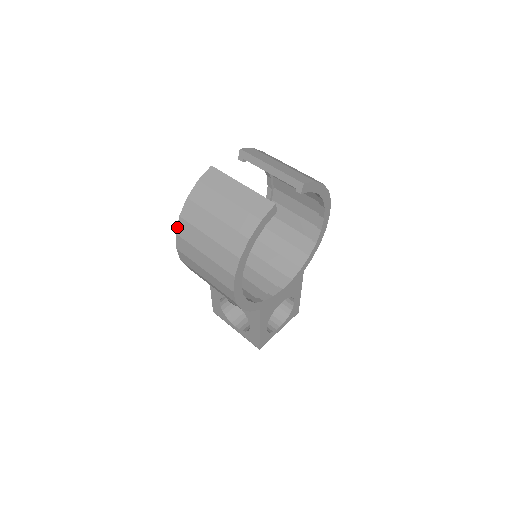
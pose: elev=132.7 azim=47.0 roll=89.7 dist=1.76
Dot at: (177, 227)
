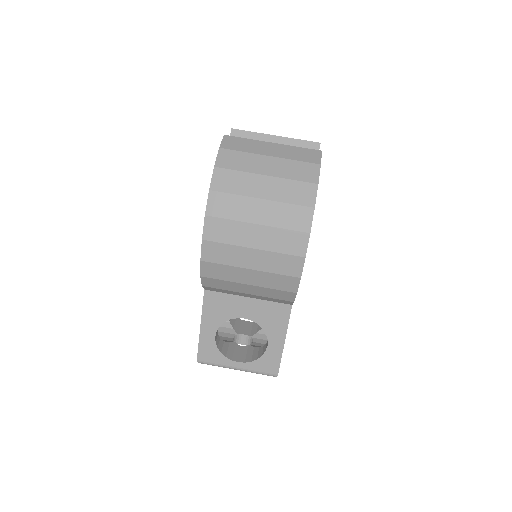
Dot at: (207, 206)
